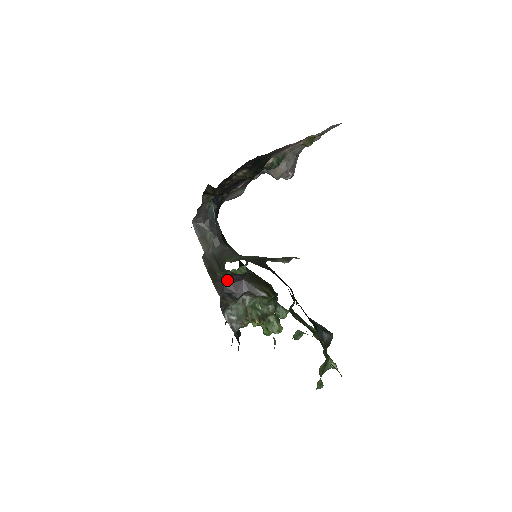
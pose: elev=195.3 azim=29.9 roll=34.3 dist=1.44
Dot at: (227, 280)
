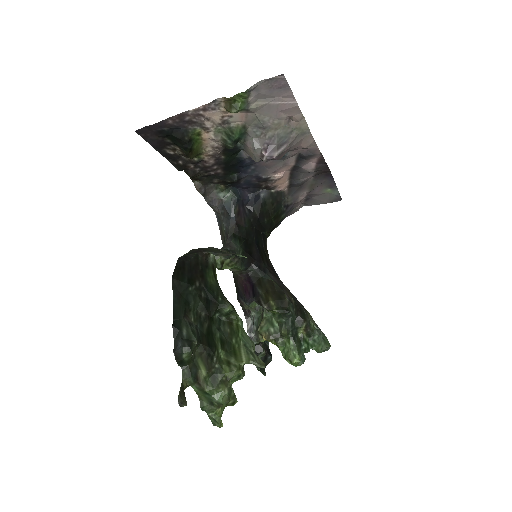
Dot at: (240, 280)
